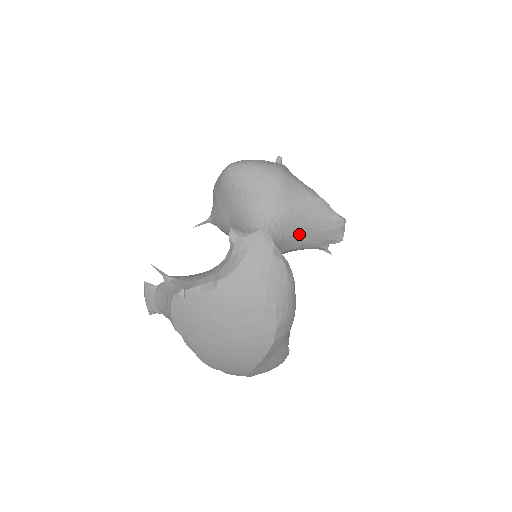
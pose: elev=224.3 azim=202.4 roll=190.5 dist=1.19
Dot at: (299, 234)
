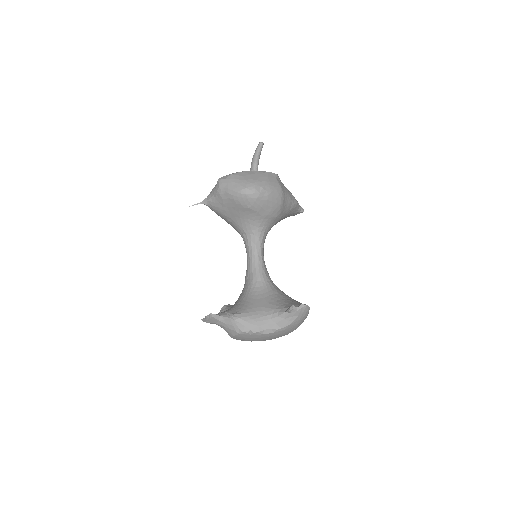
Dot at: occluded
